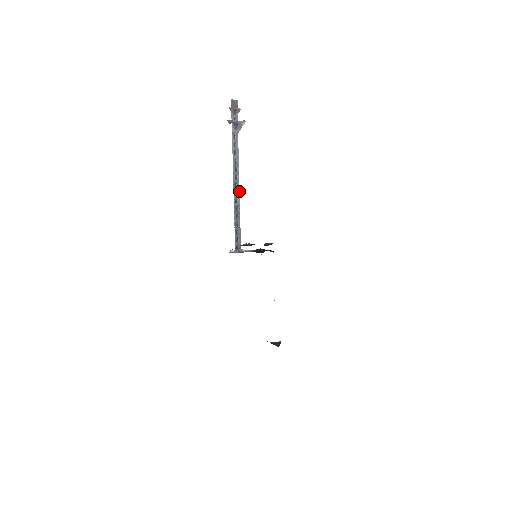
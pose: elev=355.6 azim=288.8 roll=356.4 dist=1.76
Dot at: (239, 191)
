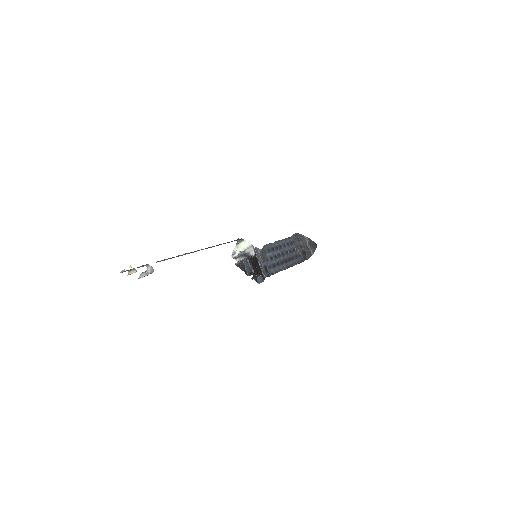
Dot at: occluded
